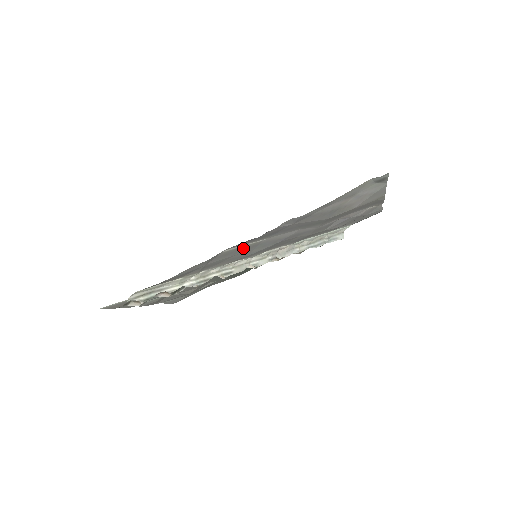
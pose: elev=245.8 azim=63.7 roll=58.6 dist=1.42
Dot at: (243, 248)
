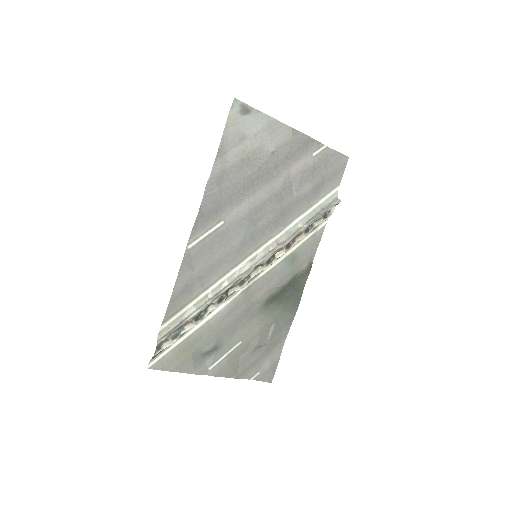
Dot at: (211, 240)
